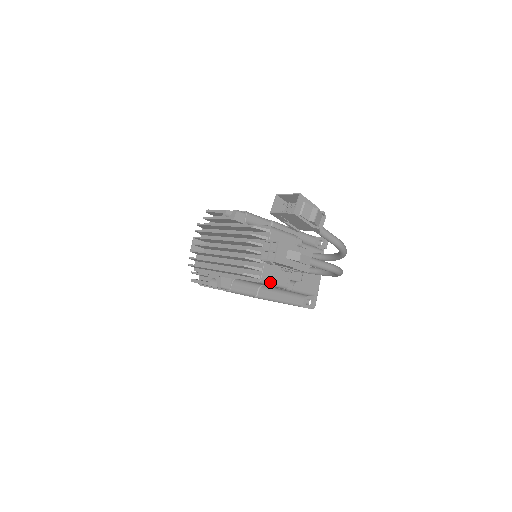
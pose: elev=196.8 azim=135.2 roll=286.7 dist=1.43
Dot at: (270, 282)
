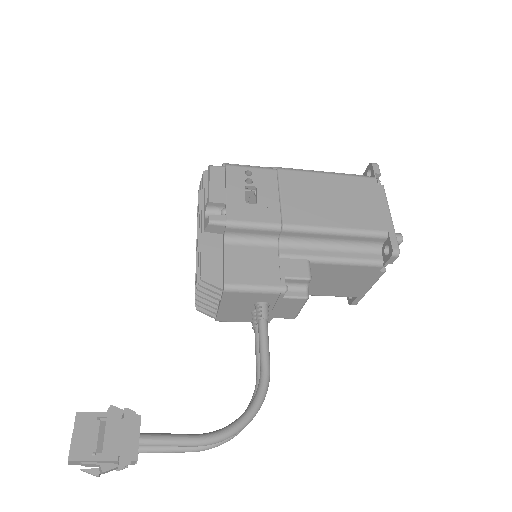
Dot at: (233, 321)
